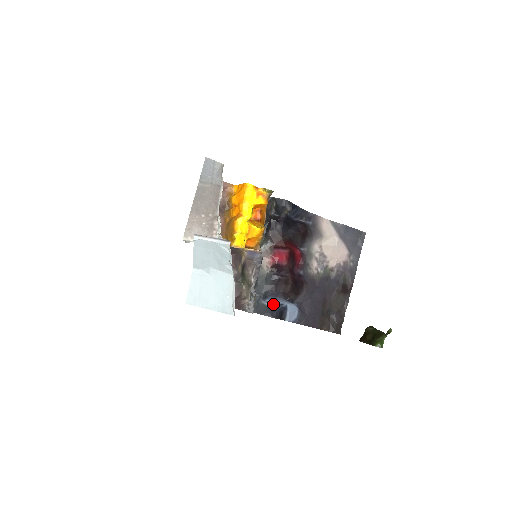
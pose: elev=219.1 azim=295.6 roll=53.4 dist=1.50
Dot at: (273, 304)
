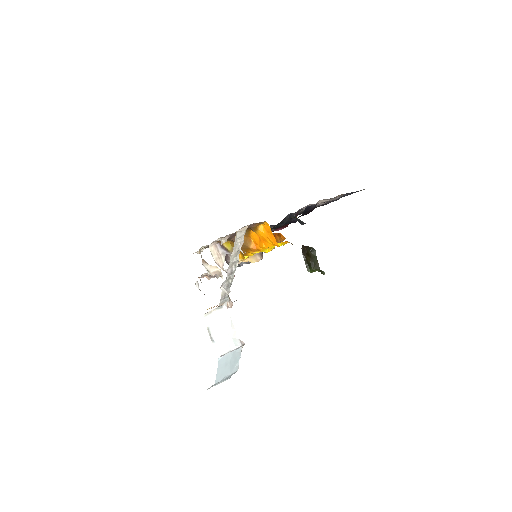
Dot at: occluded
